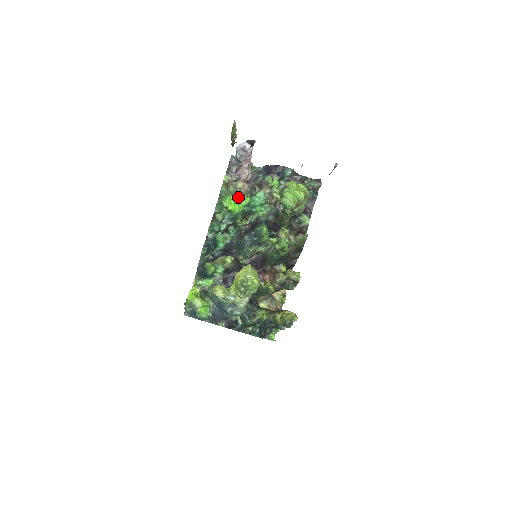
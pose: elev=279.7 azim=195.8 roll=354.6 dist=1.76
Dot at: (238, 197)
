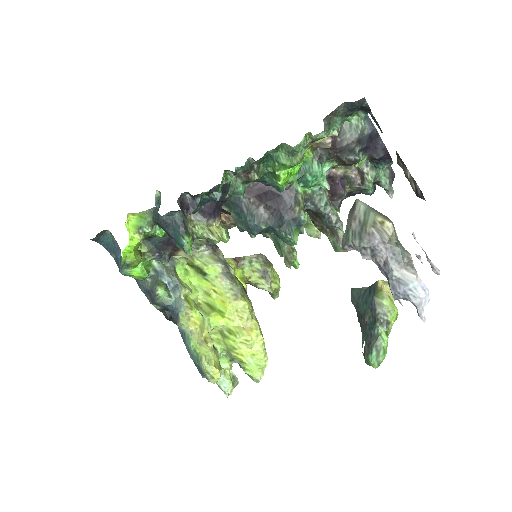
Dot at: (302, 159)
